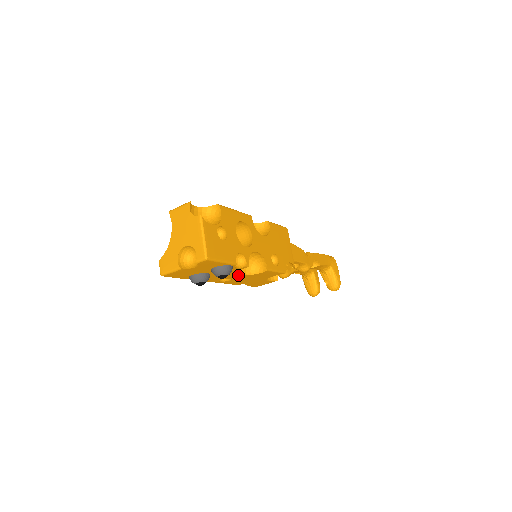
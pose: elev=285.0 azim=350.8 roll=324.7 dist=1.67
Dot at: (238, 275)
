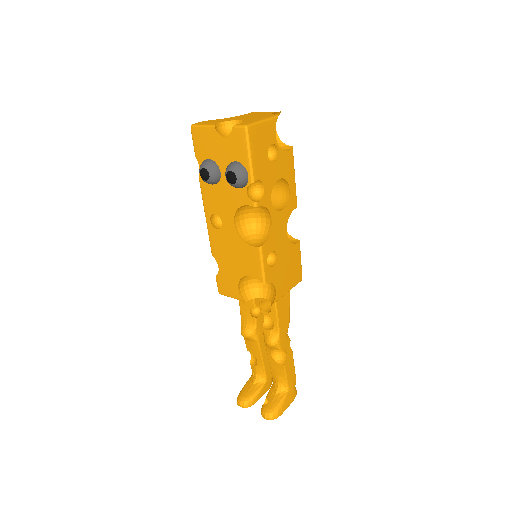
Dot at: (233, 222)
